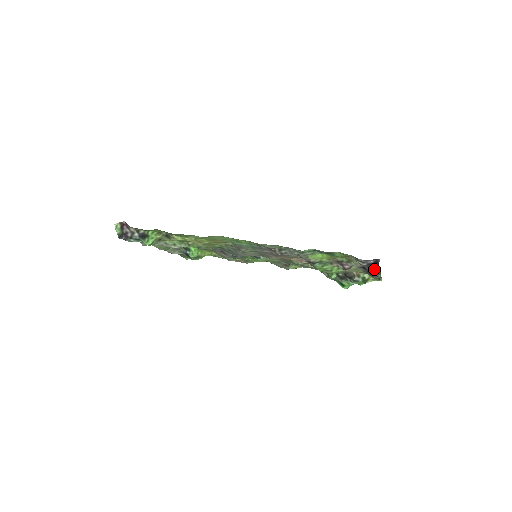
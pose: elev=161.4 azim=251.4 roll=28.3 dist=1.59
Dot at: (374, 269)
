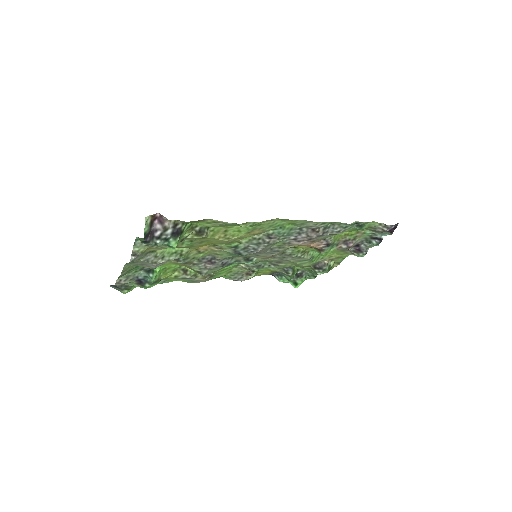
Dot at: (376, 240)
